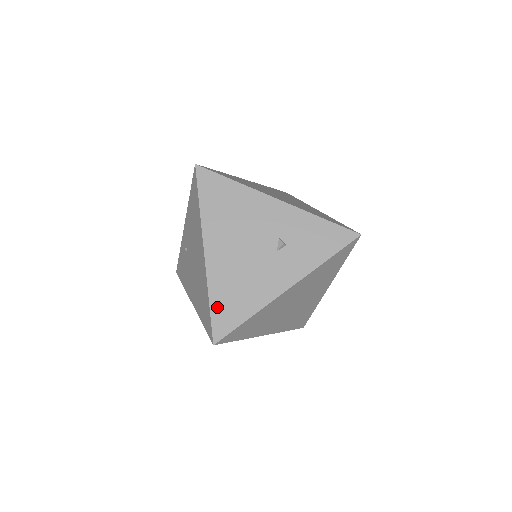
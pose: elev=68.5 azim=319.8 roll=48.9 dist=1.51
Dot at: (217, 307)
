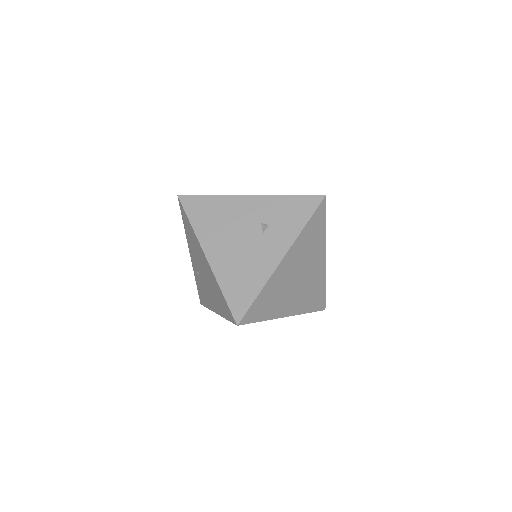
Dot at: (230, 294)
